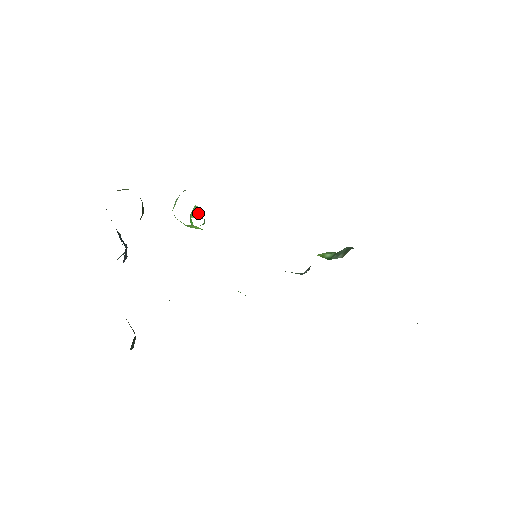
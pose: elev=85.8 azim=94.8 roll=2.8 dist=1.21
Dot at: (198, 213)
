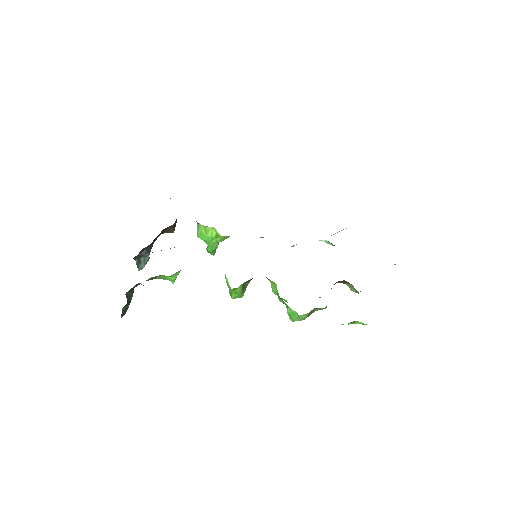
Dot at: occluded
